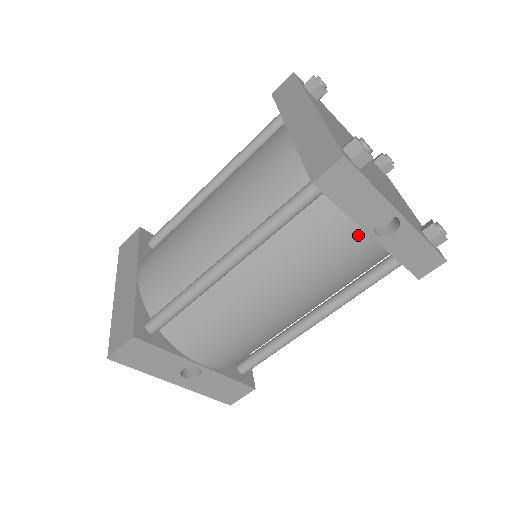
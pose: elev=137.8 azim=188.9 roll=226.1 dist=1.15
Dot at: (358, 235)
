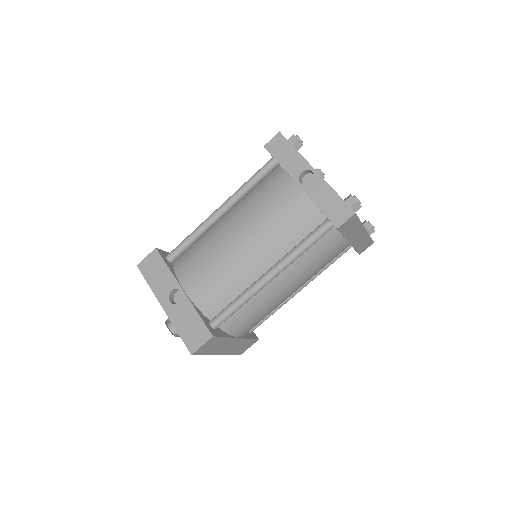
Dot at: (290, 184)
